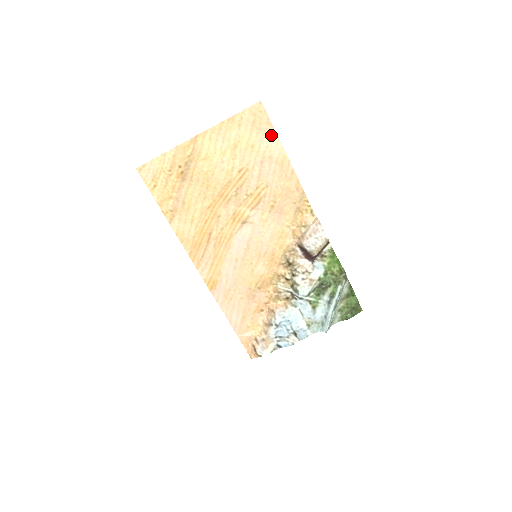
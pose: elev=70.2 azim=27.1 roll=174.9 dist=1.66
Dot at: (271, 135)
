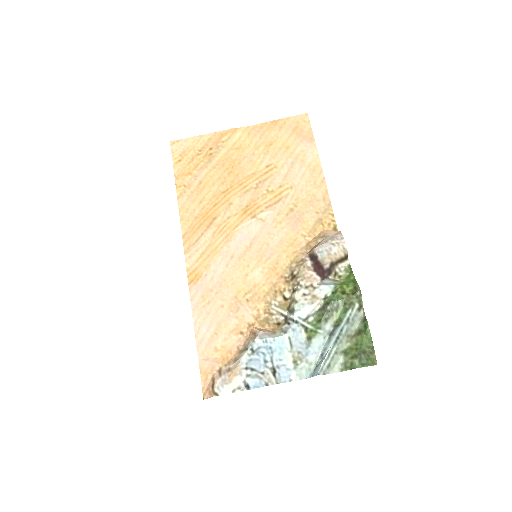
Dot at: (309, 142)
